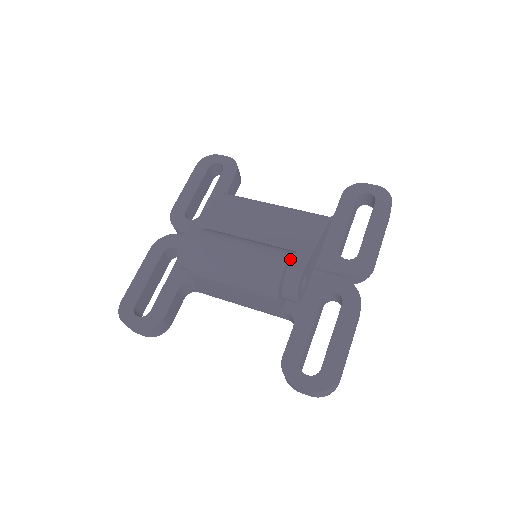
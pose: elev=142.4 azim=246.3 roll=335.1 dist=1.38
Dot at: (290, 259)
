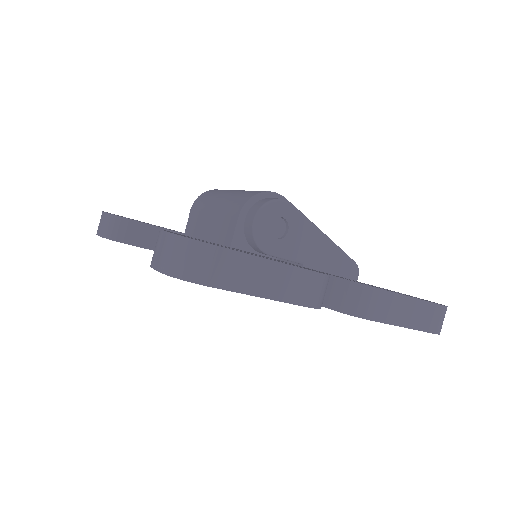
Dot at: occluded
